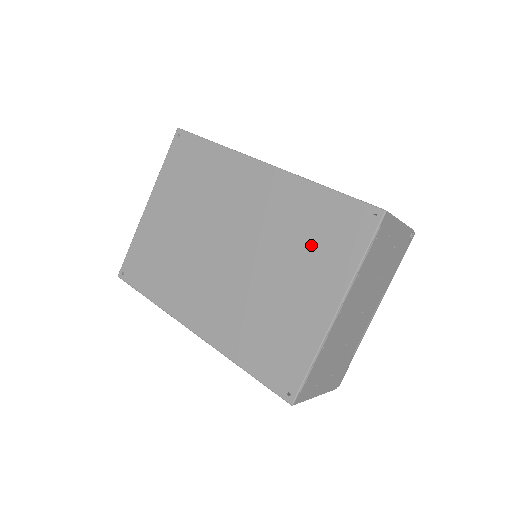
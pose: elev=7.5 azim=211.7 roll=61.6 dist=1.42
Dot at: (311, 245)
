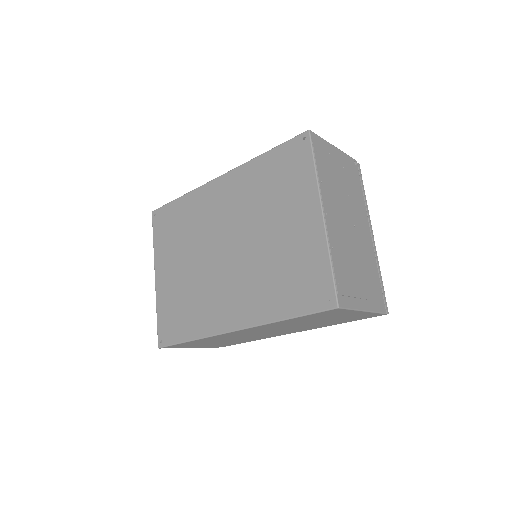
Dot at: (278, 192)
